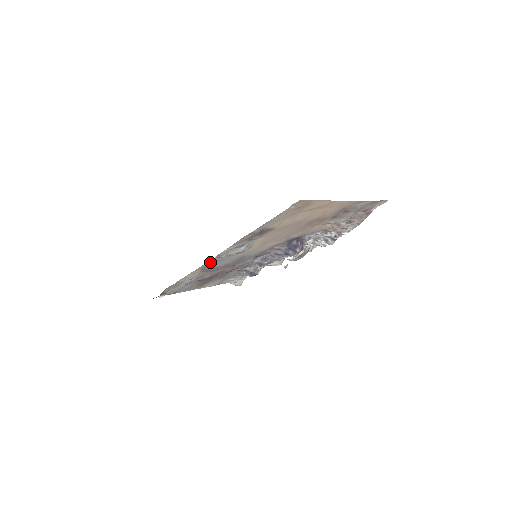
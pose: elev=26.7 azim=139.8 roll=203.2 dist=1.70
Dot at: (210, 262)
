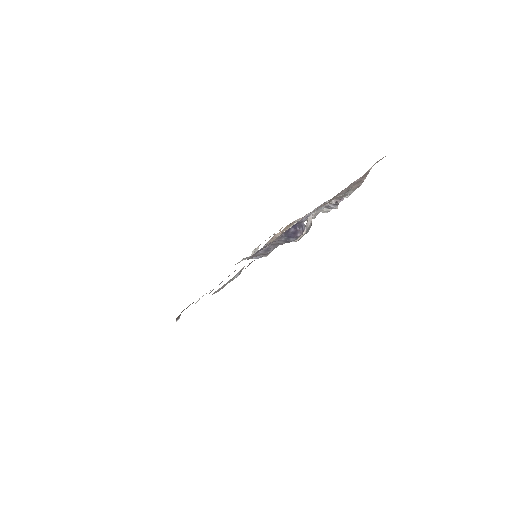
Dot at: occluded
